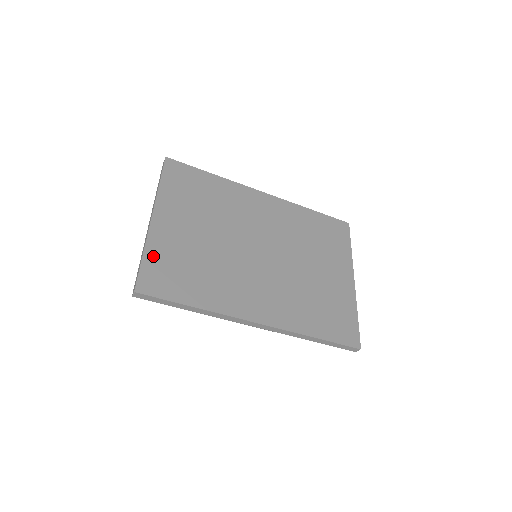
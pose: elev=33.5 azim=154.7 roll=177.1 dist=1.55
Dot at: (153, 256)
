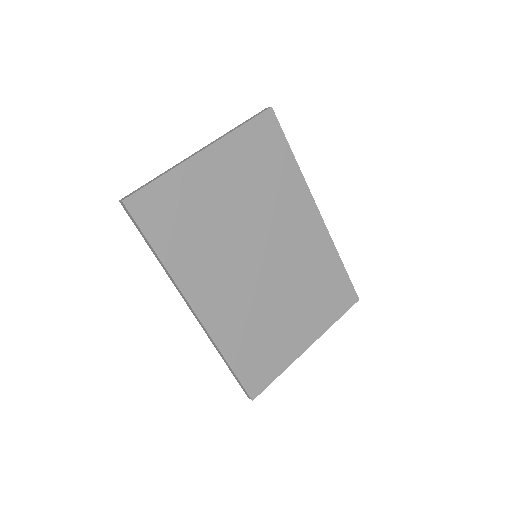
Dot at: (168, 185)
